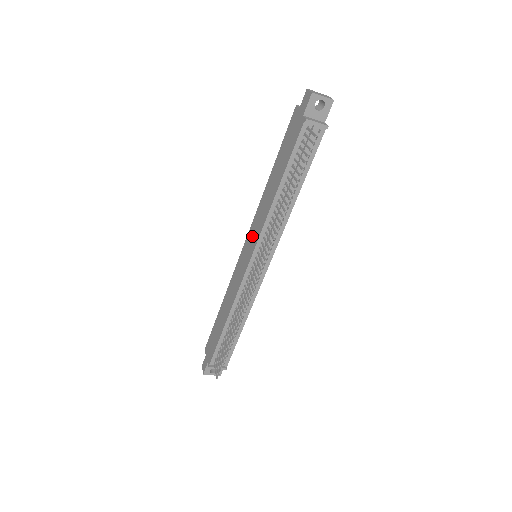
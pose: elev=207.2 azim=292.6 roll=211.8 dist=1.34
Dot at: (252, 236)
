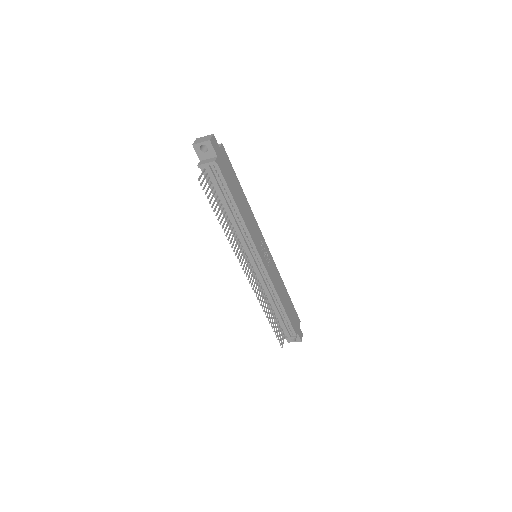
Dot at: occluded
